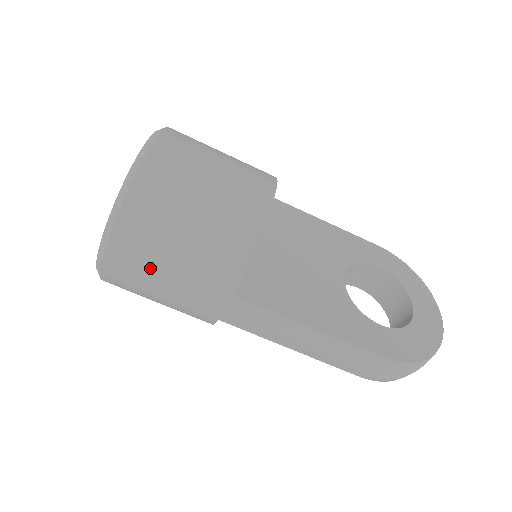
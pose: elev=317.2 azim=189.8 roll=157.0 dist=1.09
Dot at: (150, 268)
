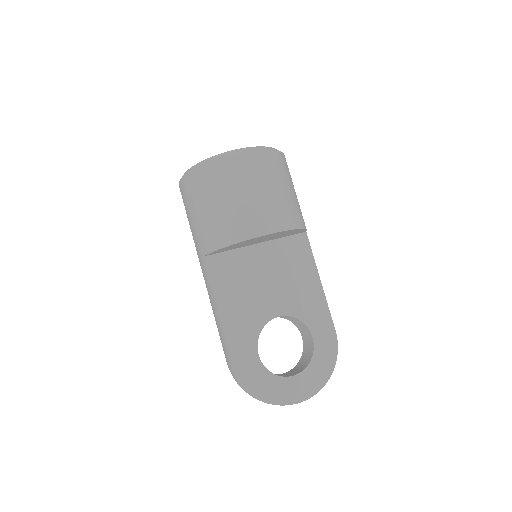
Dot at: (188, 206)
